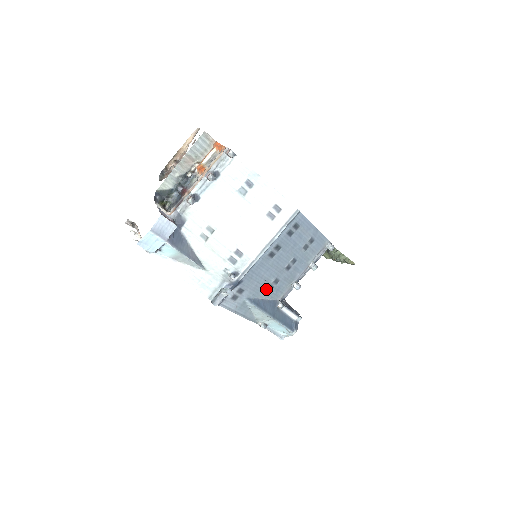
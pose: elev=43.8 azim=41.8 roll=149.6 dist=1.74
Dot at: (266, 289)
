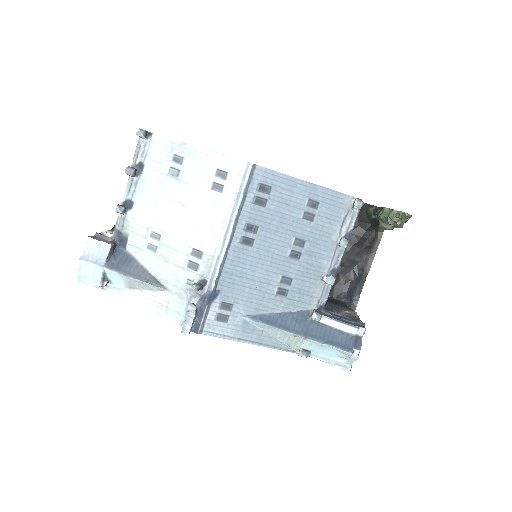
Dot at: (275, 296)
